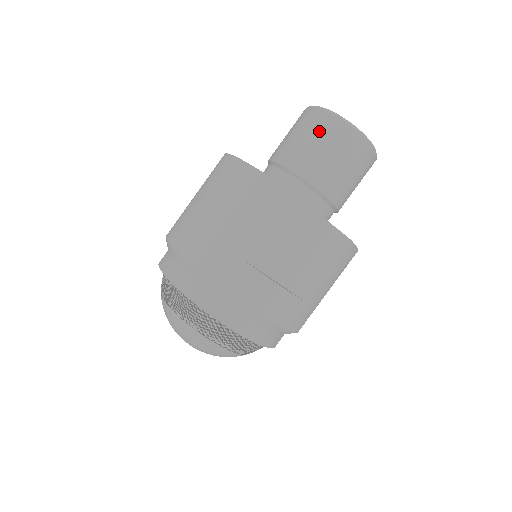
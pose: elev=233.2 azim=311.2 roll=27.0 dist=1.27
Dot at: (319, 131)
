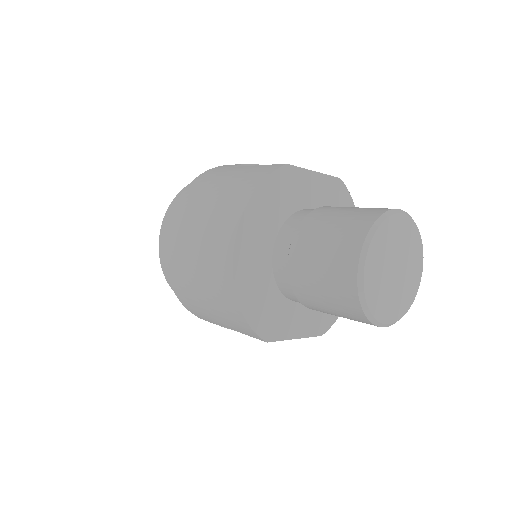
Dot at: (339, 305)
